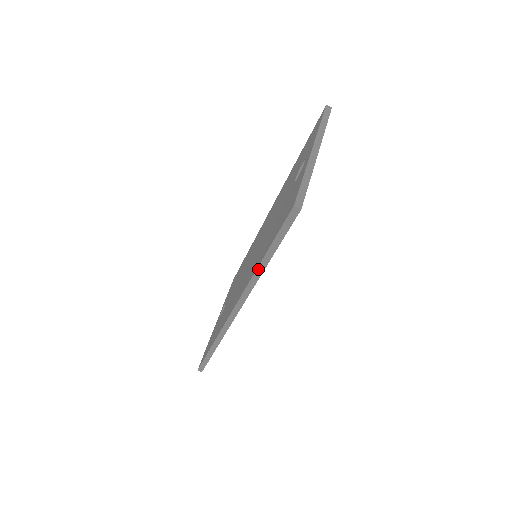
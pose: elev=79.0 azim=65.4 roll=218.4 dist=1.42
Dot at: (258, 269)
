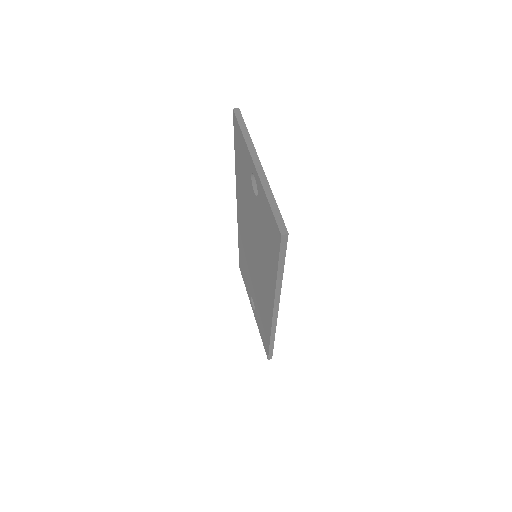
Dot at: (277, 283)
